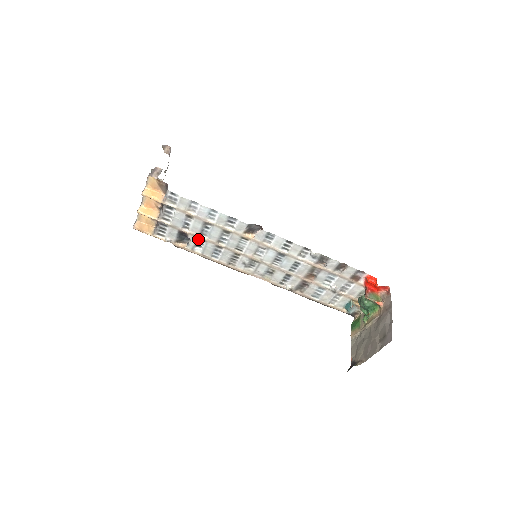
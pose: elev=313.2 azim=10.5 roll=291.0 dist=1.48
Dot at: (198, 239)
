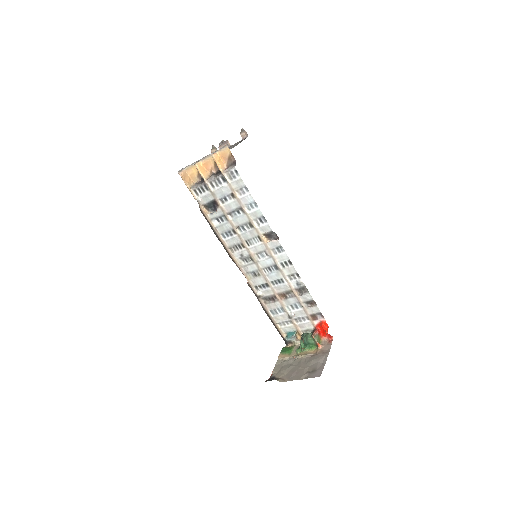
Dot at: (223, 215)
